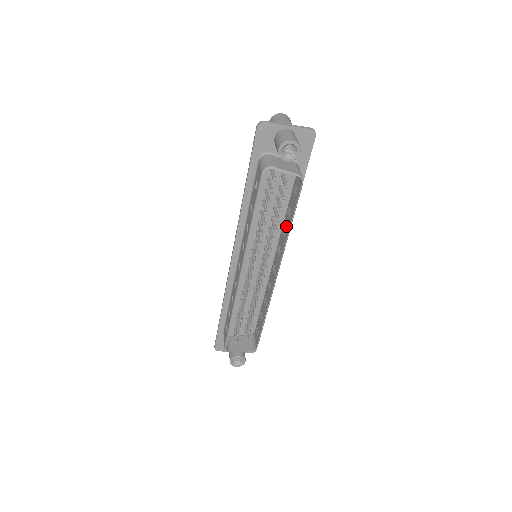
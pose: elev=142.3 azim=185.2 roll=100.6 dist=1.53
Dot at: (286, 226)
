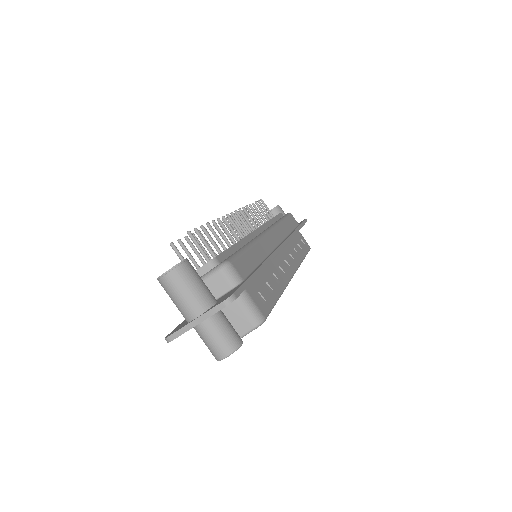
Dot at: occluded
